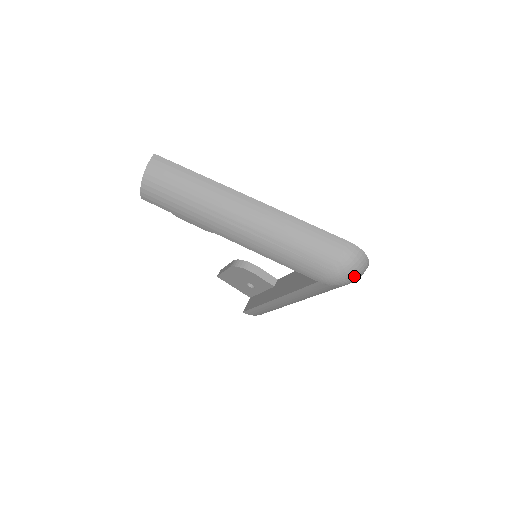
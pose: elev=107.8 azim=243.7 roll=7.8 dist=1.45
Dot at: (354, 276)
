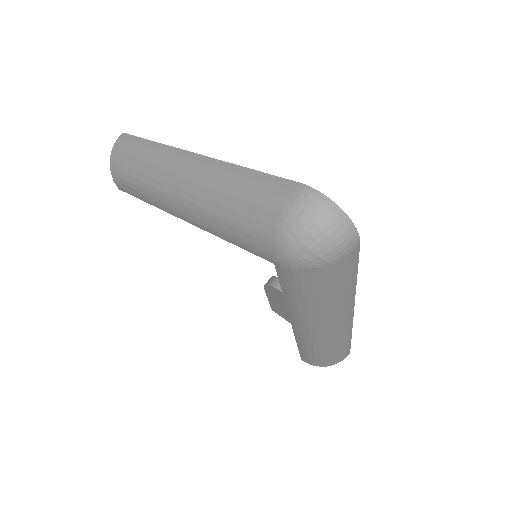
Dot at: (317, 245)
